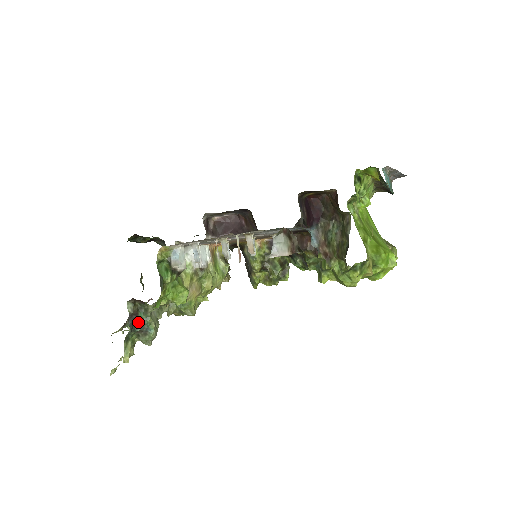
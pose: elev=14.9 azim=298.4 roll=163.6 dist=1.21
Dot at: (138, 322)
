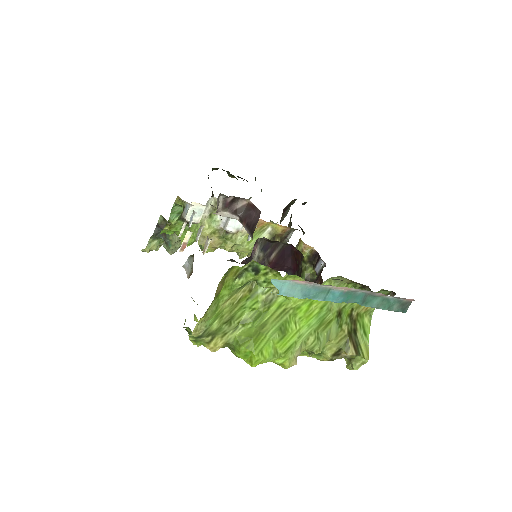
Dot at: (164, 233)
